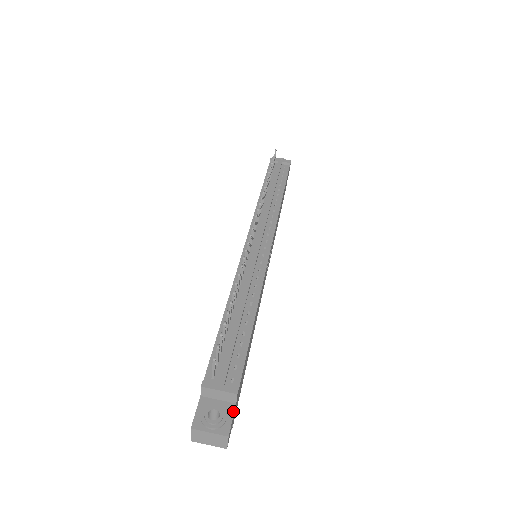
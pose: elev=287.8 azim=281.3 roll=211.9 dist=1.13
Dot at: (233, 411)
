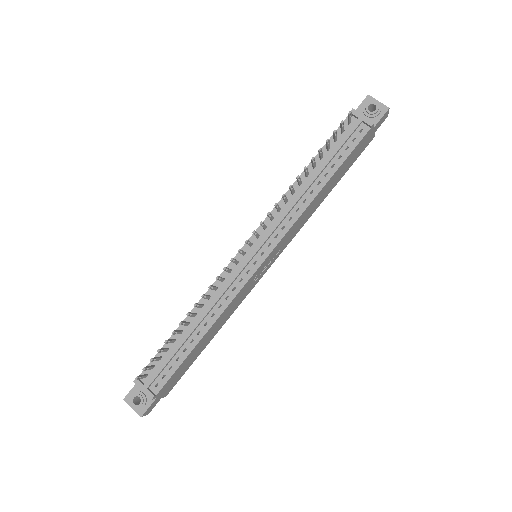
Dot at: (152, 402)
